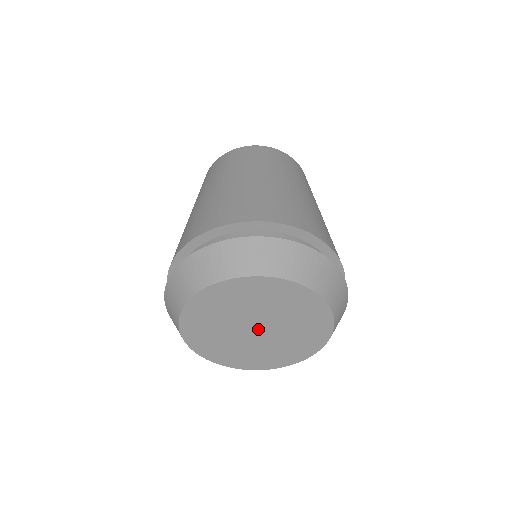
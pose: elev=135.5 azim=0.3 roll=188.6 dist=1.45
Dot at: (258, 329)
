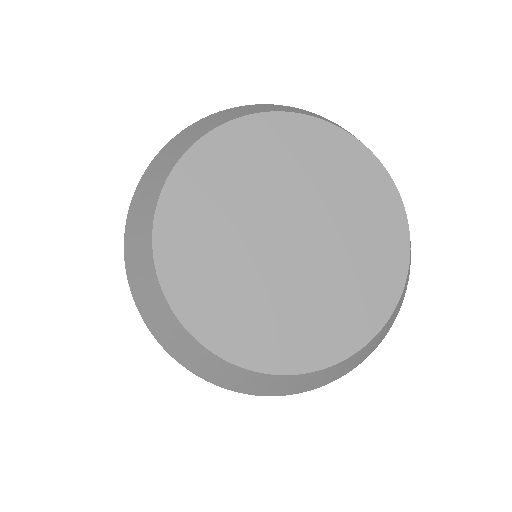
Dot at: (290, 242)
